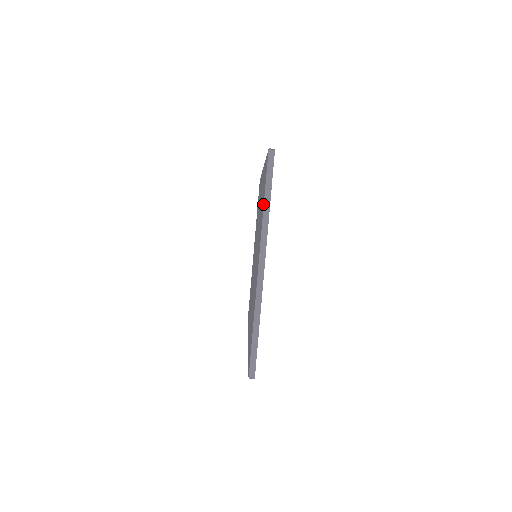
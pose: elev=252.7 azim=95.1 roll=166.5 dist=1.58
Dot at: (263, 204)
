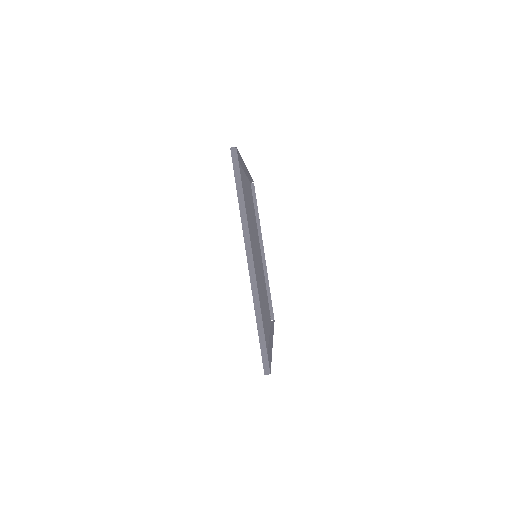
Dot at: (238, 202)
